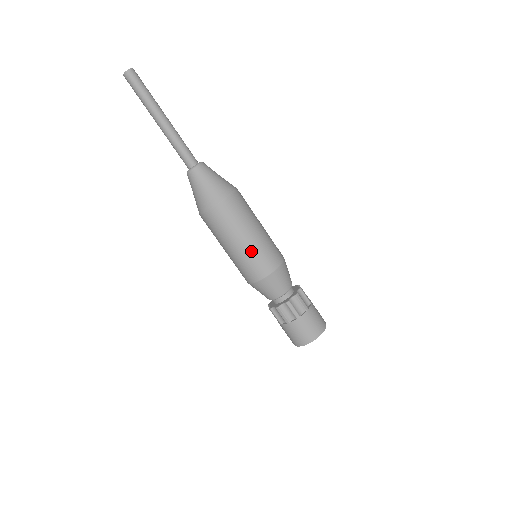
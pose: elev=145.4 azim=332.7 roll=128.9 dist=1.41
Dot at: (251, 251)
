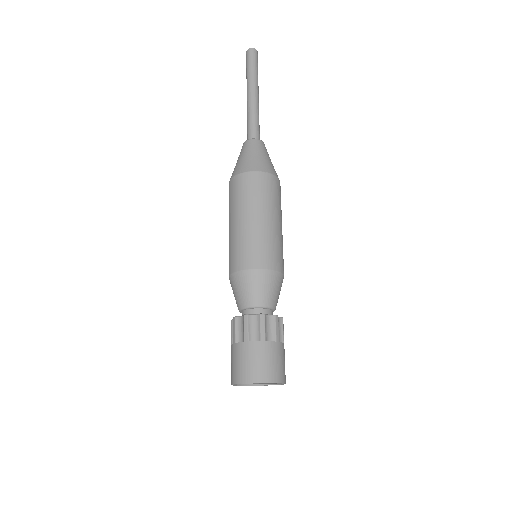
Dot at: (275, 236)
